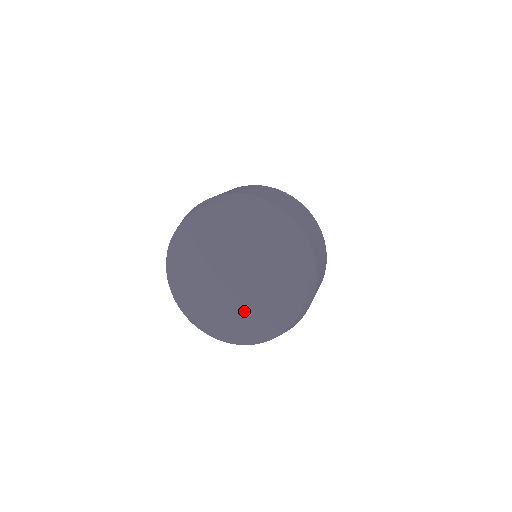
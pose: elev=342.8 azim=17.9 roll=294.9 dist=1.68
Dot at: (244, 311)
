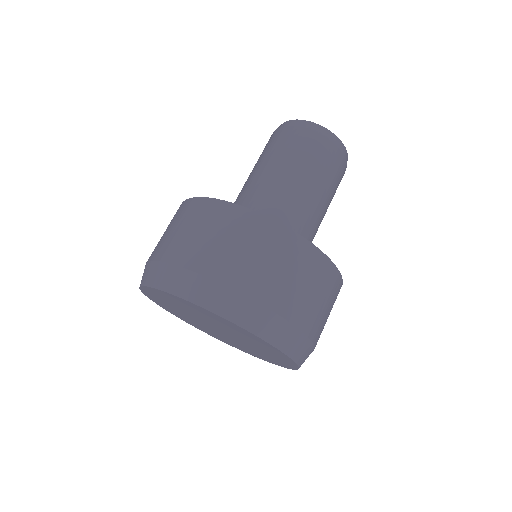
Dot at: (229, 340)
